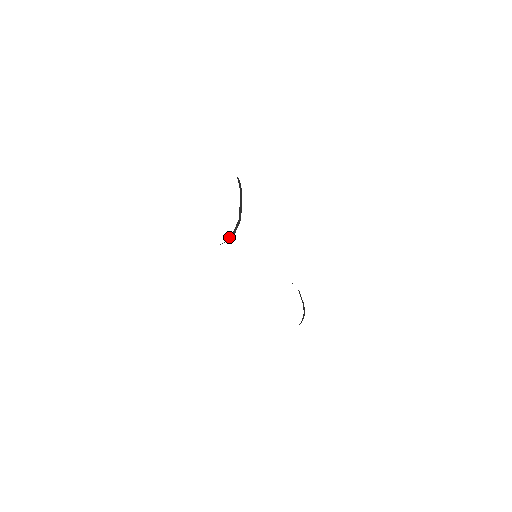
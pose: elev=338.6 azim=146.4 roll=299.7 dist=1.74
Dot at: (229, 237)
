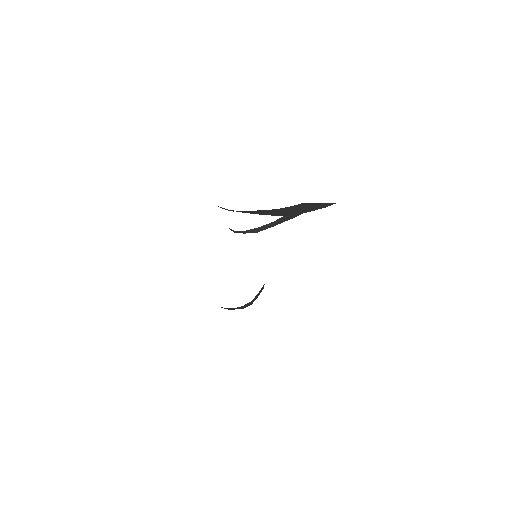
Dot at: (250, 229)
